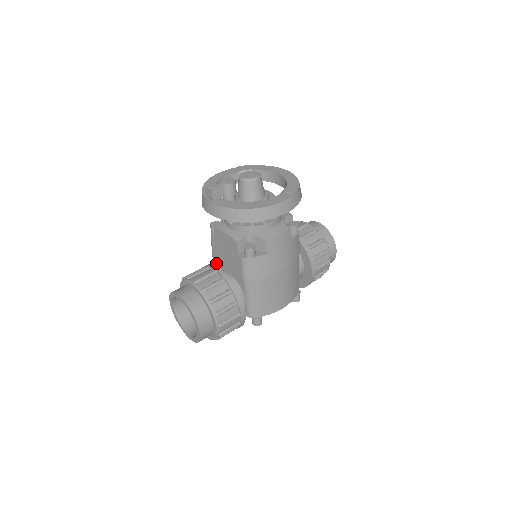
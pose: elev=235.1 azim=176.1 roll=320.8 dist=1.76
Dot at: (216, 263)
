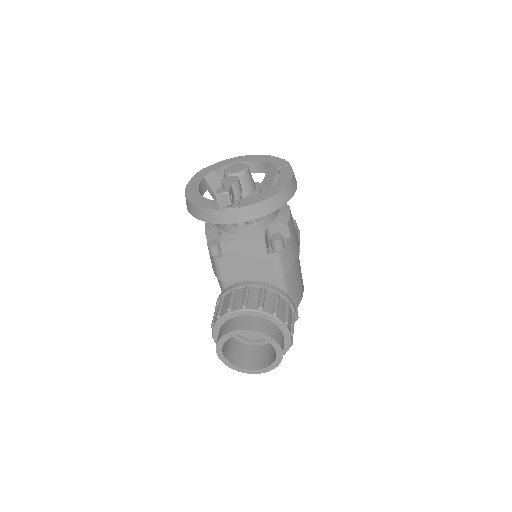
Dot at: (227, 285)
